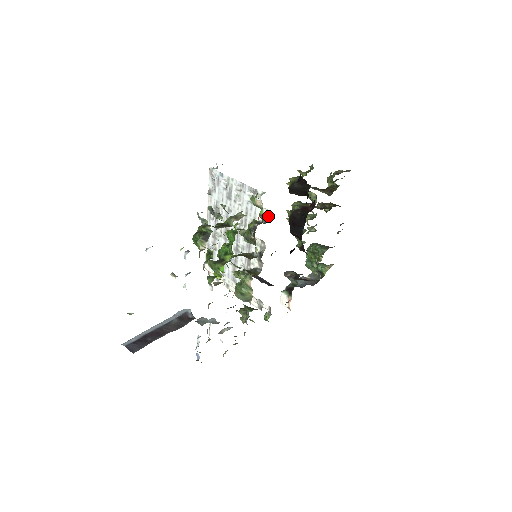
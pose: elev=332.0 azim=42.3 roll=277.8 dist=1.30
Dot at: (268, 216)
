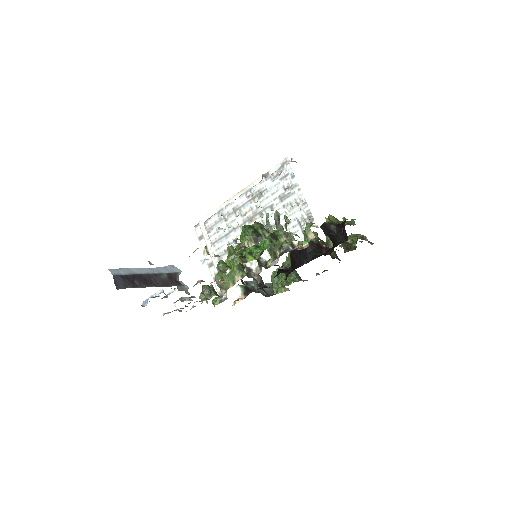
Dot at: (303, 246)
